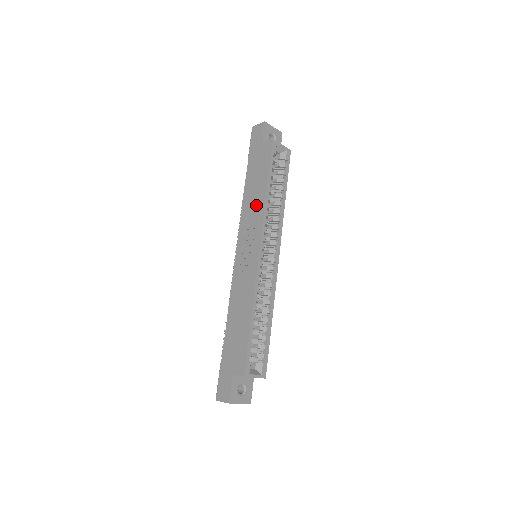
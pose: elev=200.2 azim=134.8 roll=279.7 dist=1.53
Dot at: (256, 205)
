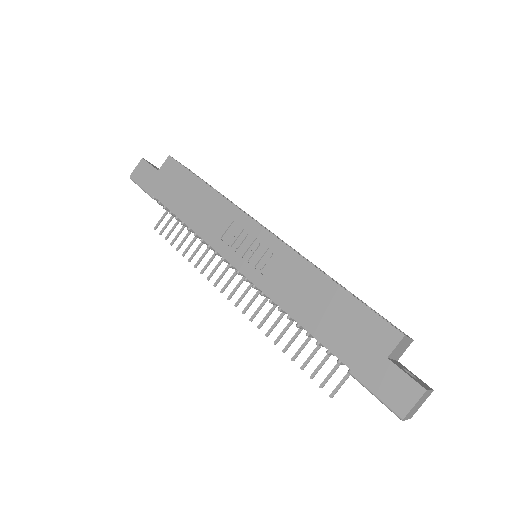
Dot at: (210, 207)
